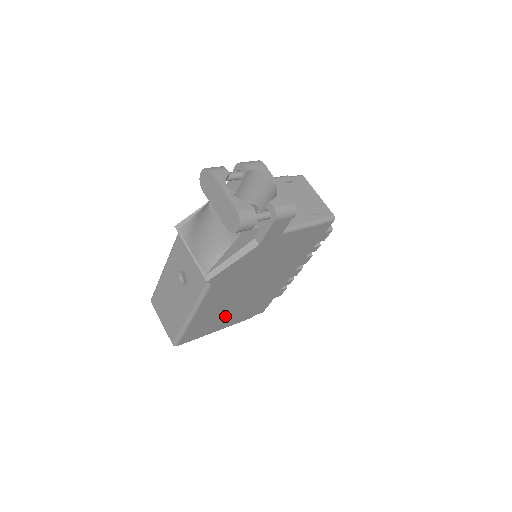
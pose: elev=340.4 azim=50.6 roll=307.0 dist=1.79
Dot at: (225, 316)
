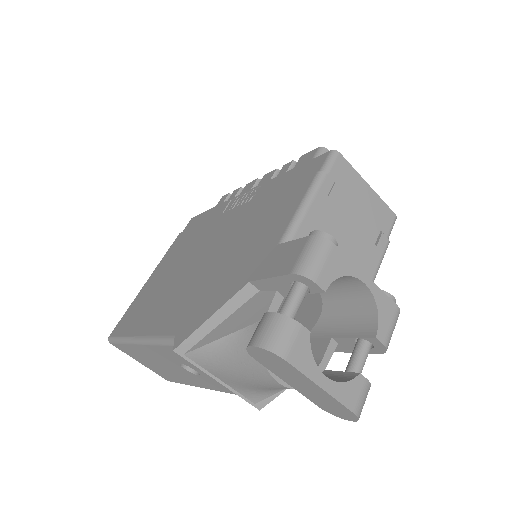
Dot at: occluded
